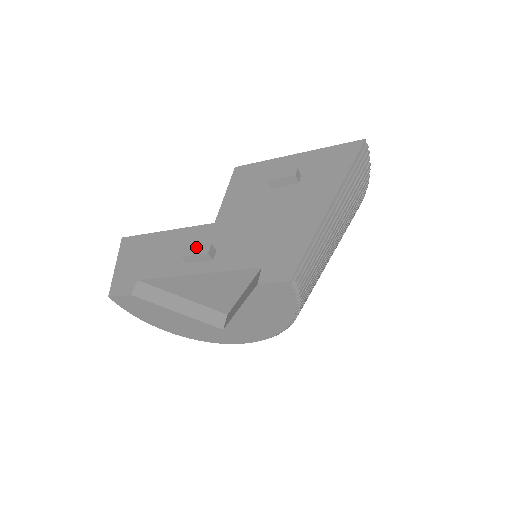
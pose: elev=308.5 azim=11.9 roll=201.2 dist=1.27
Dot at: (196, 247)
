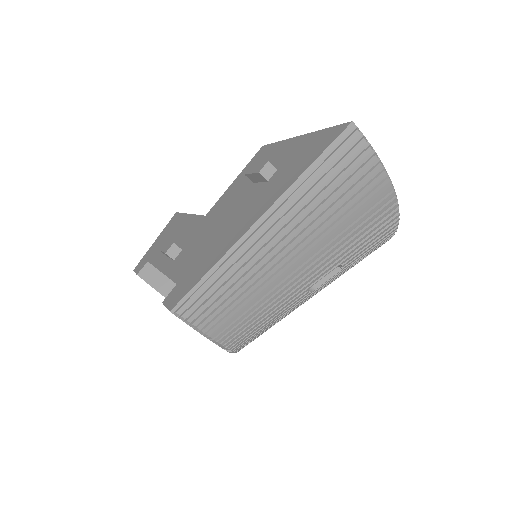
Dot at: (168, 243)
